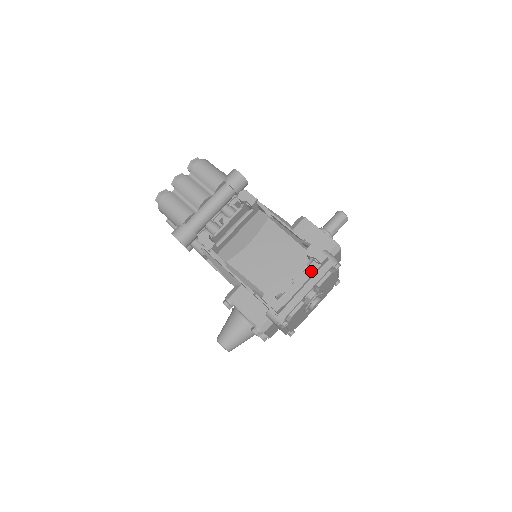
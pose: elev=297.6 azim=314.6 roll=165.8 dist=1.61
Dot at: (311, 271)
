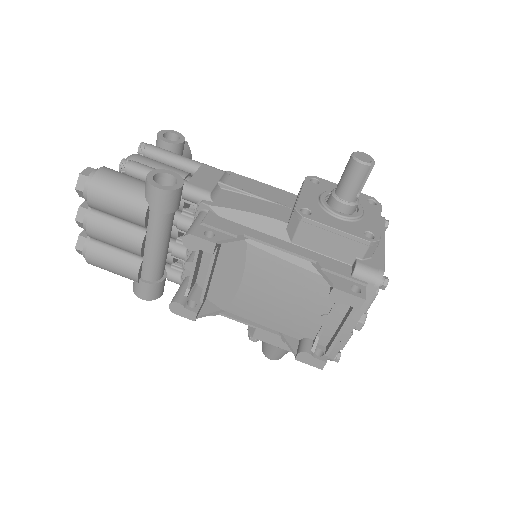
Dot at: (347, 305)
